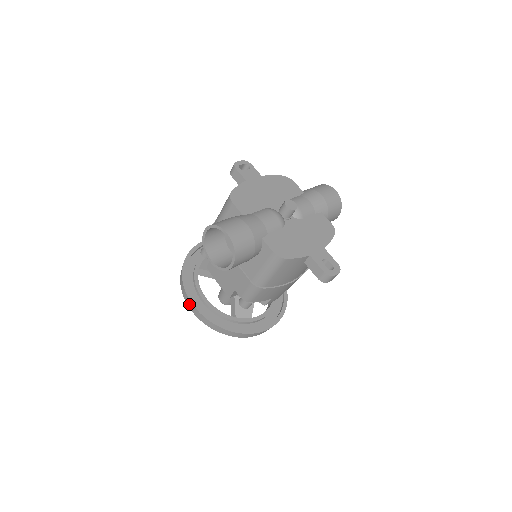
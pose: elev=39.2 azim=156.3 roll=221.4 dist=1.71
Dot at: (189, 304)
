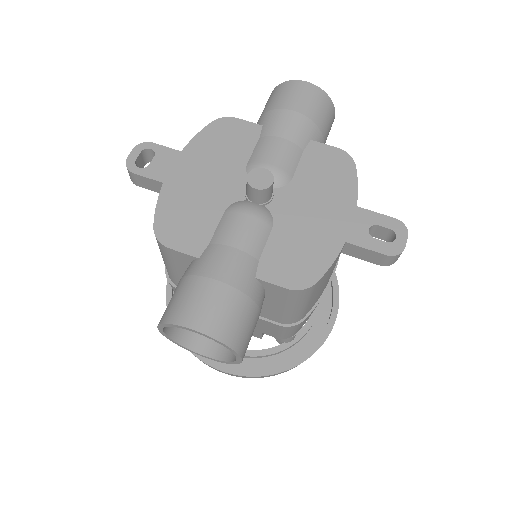
Dot at: (215, 369)
